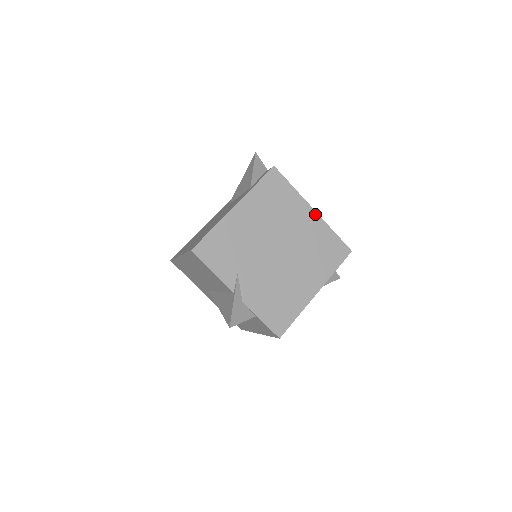
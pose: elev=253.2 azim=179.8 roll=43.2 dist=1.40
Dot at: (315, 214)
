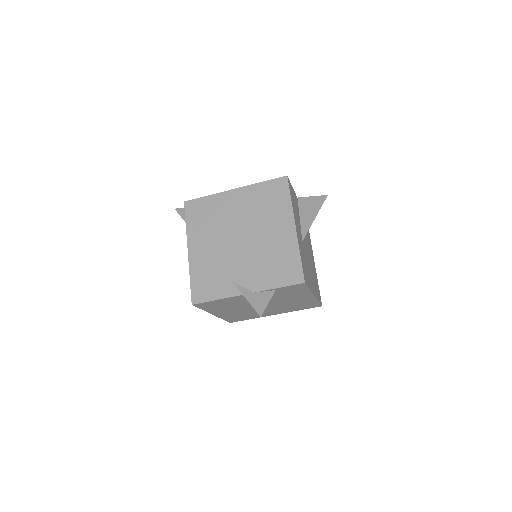
Dot at: (238, 190)
